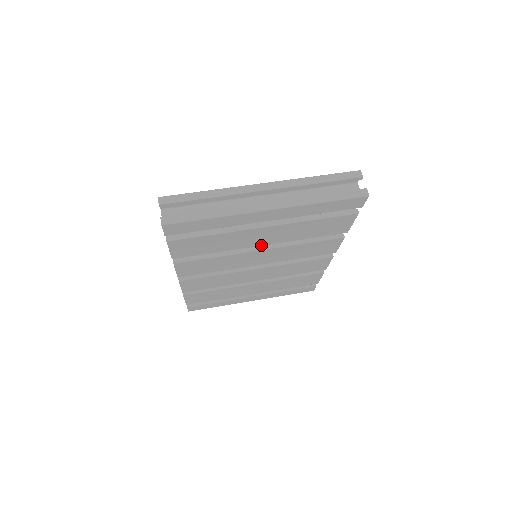
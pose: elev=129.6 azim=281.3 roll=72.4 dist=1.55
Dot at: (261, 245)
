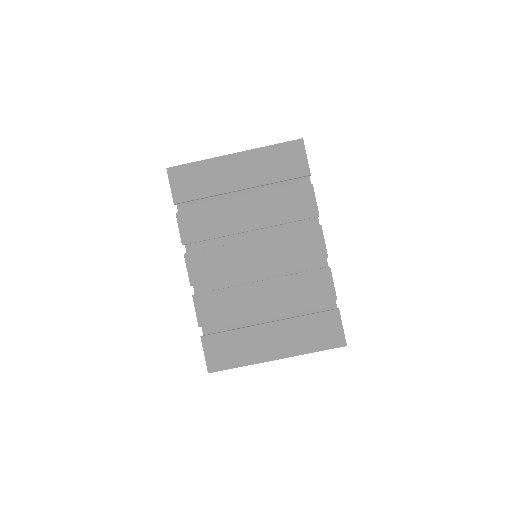
Dot at: occluded
